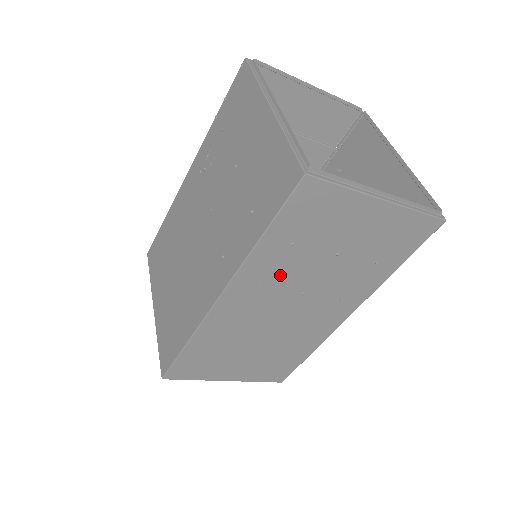
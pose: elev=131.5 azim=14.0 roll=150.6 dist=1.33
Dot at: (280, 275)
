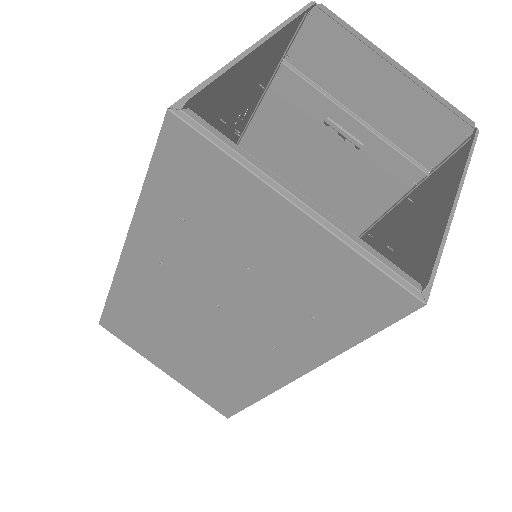
Dot at: (181, 260)
